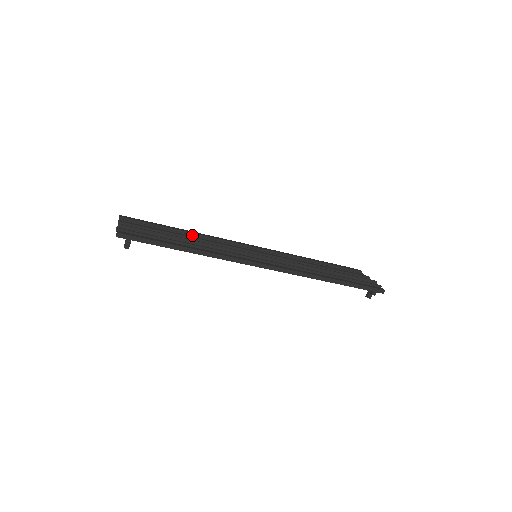
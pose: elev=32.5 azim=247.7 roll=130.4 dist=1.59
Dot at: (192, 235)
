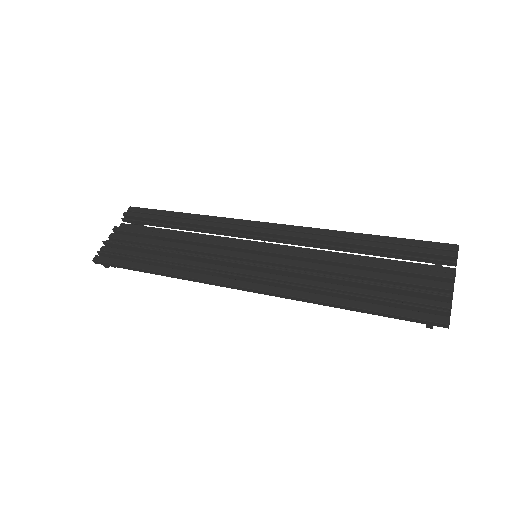
Dot at: (190, 227)
